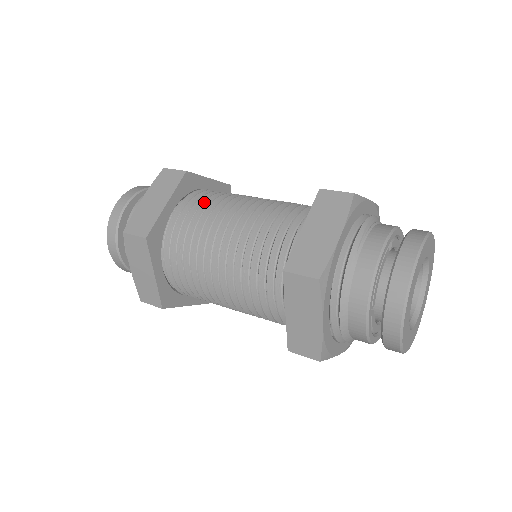
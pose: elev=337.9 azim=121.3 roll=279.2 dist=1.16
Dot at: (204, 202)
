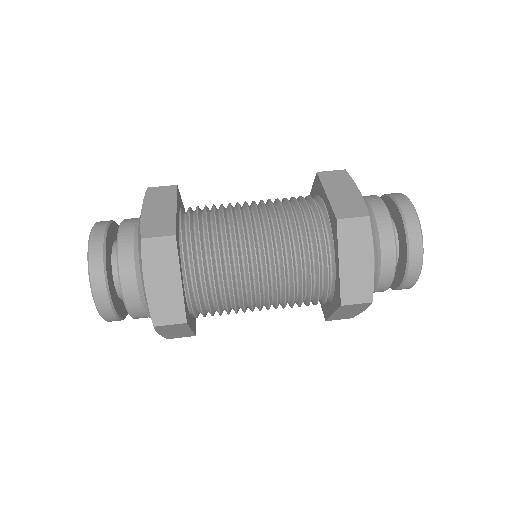
Dot at: (206, 208)
